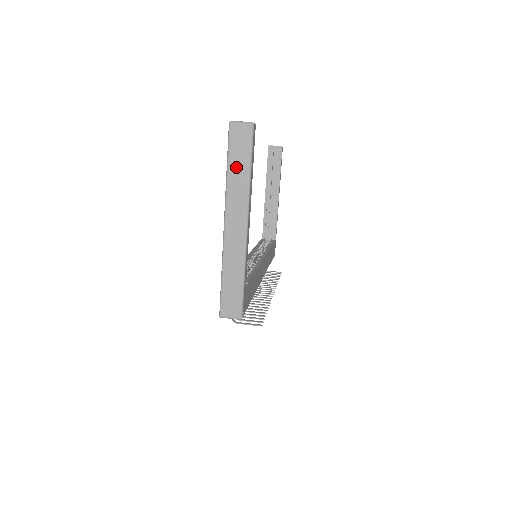
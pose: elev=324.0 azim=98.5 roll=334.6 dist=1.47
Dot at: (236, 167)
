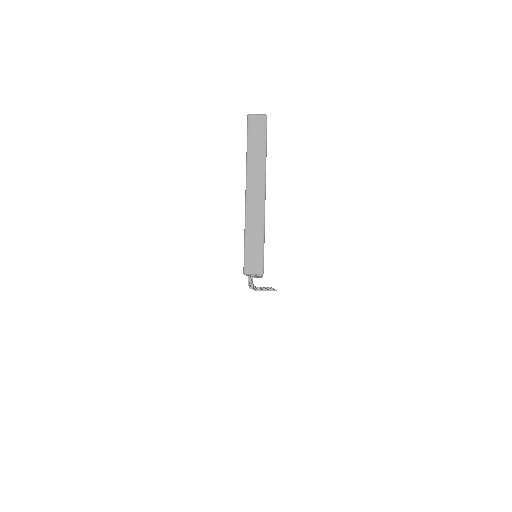
Dot at: (254, 148)
